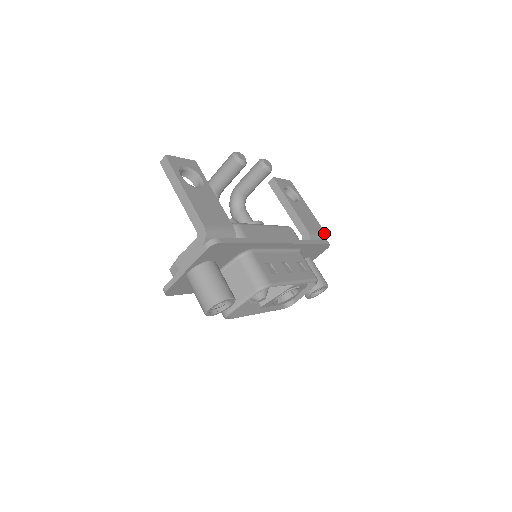
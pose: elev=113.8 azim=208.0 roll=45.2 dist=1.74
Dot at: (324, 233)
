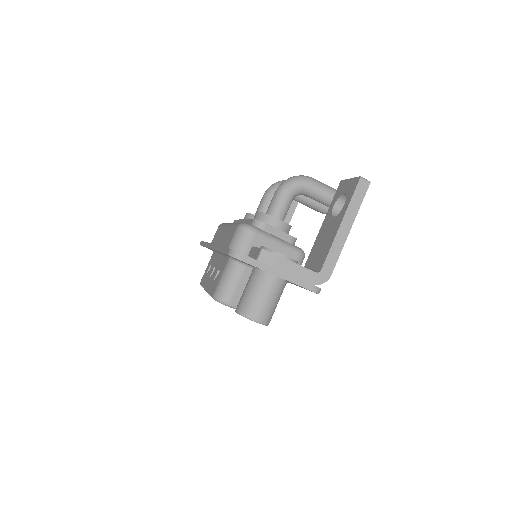
Dot at: occluded
